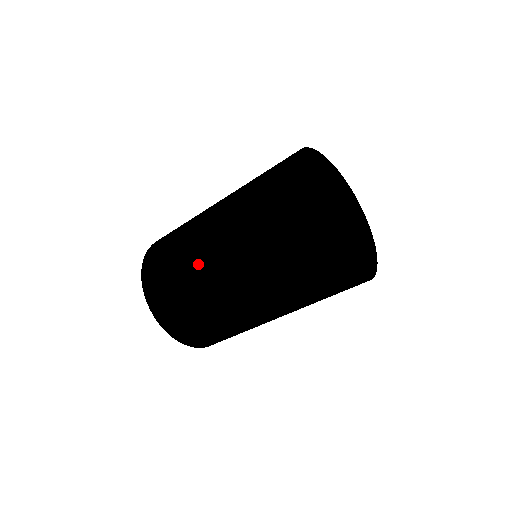
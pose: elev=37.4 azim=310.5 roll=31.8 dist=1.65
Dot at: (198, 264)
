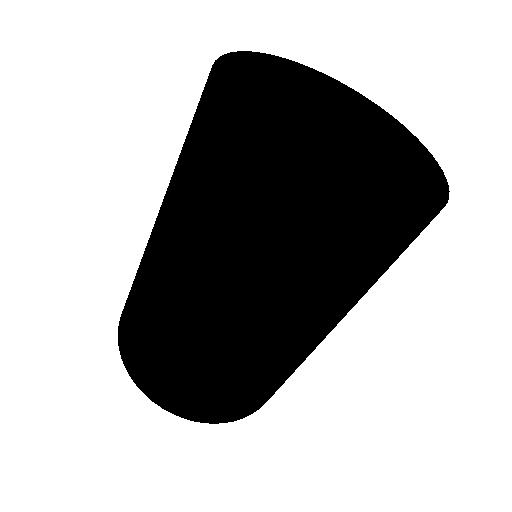
Dot at: (149, 287)
